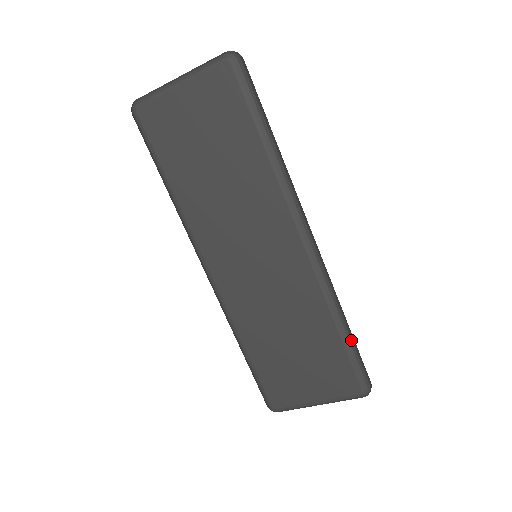
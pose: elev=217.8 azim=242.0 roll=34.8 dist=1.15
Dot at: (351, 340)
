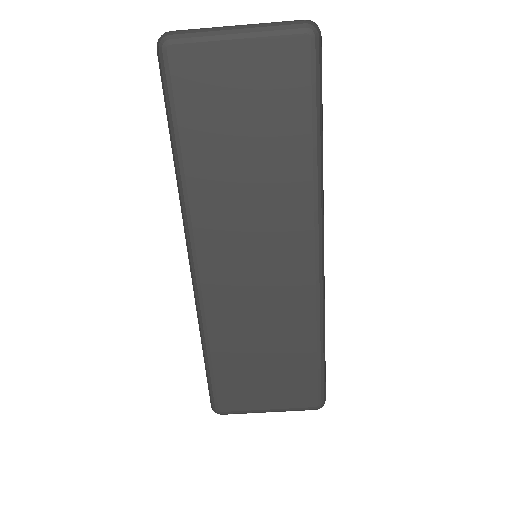
Dot at: occluded
